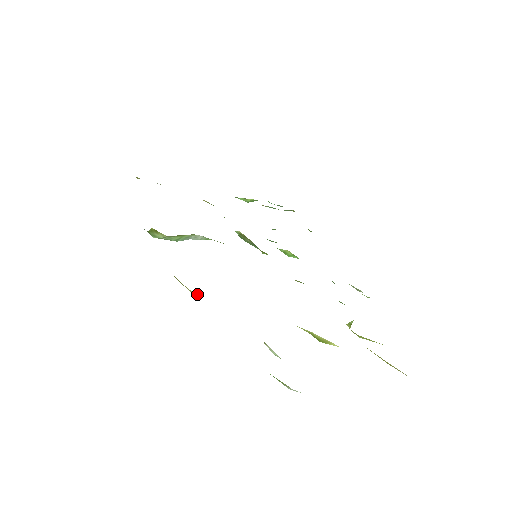
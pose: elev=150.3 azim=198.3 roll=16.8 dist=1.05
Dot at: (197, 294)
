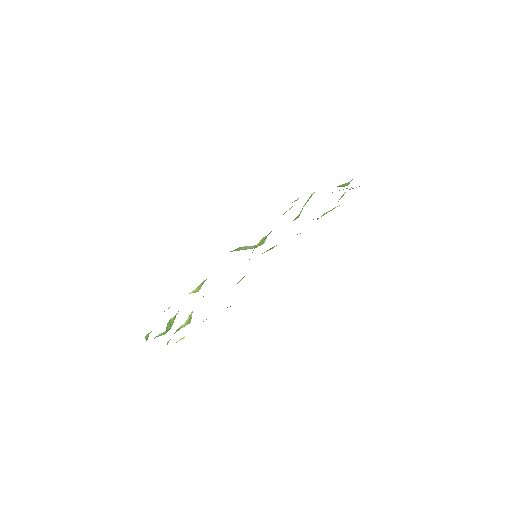
Dot at: occluded
